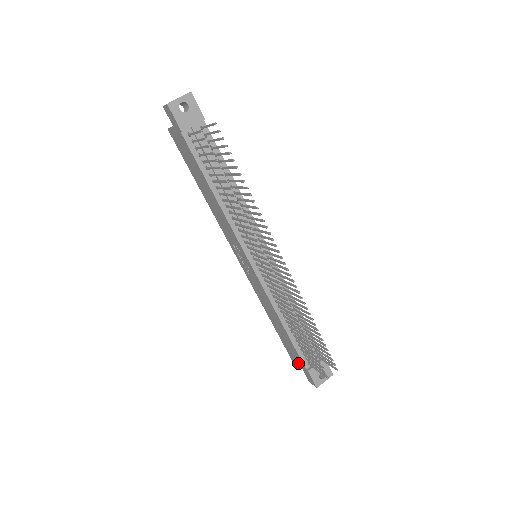
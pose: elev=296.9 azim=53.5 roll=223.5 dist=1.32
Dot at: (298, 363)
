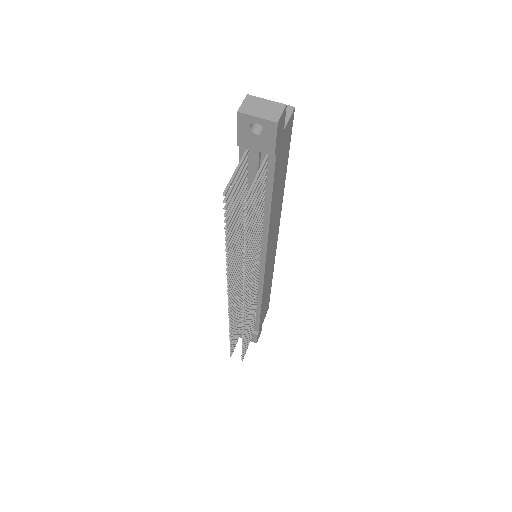
Dot at: occluded
